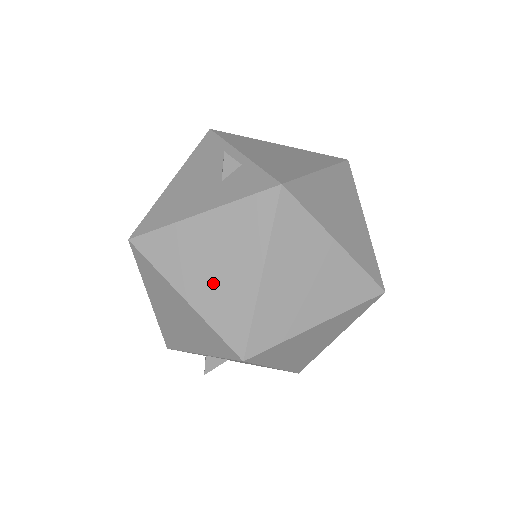
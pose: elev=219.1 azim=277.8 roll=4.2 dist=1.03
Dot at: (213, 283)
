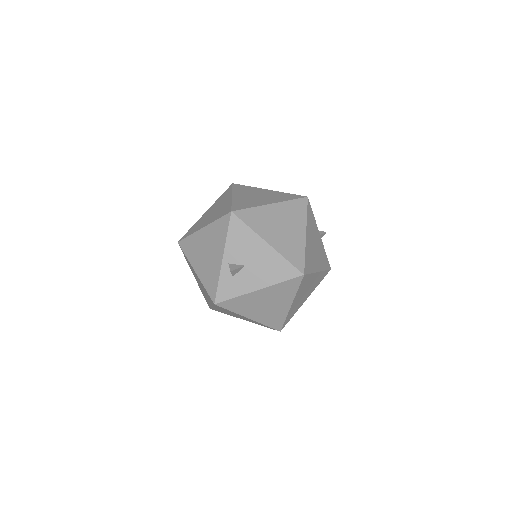
Dot at: (214, 214)
